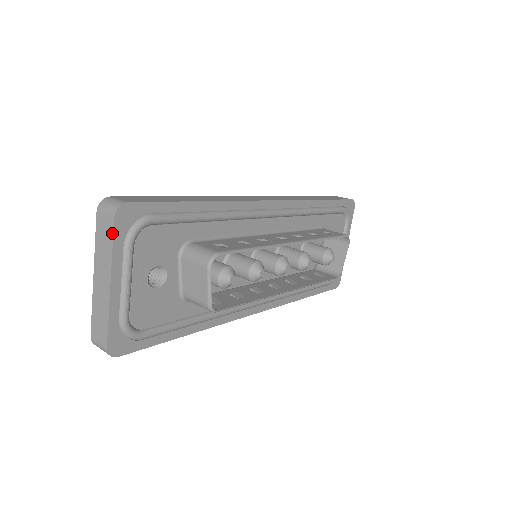
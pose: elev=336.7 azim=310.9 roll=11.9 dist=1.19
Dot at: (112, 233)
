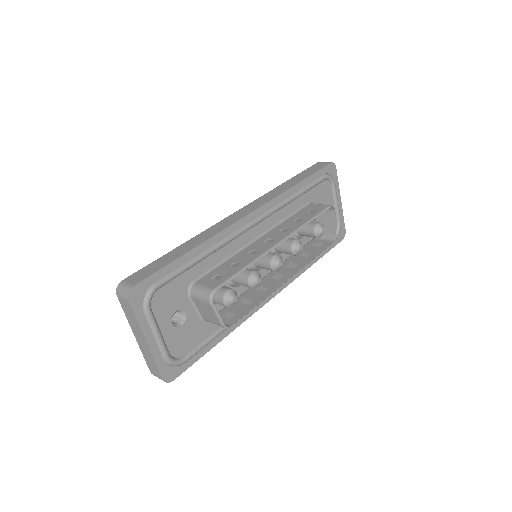
Dot at: (132, 310)
